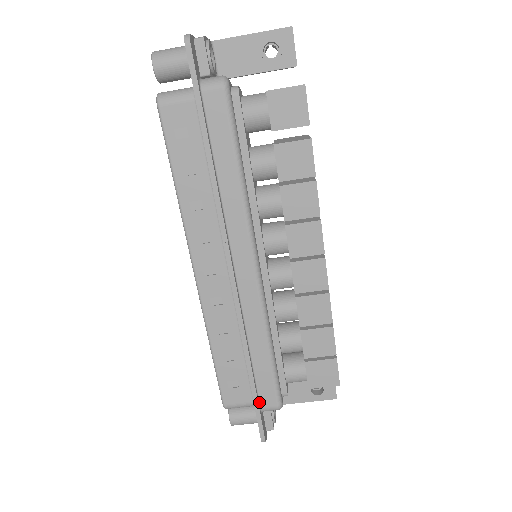
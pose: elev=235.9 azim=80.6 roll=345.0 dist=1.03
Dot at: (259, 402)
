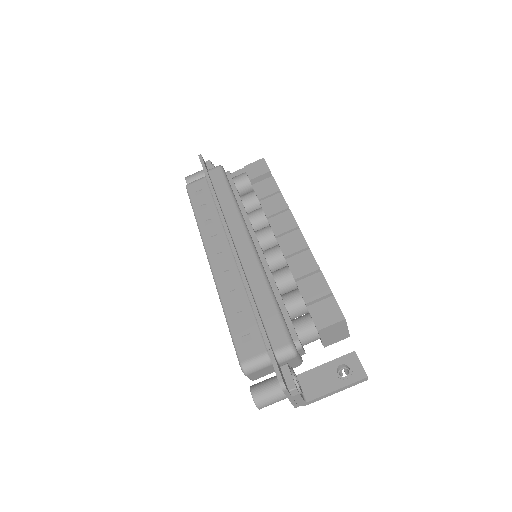
Dot at: (271, 345)
